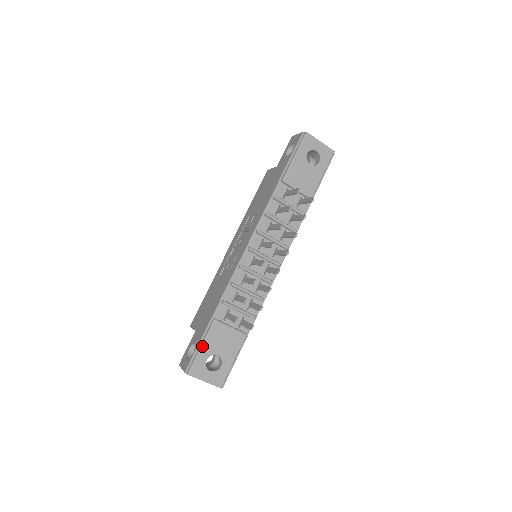
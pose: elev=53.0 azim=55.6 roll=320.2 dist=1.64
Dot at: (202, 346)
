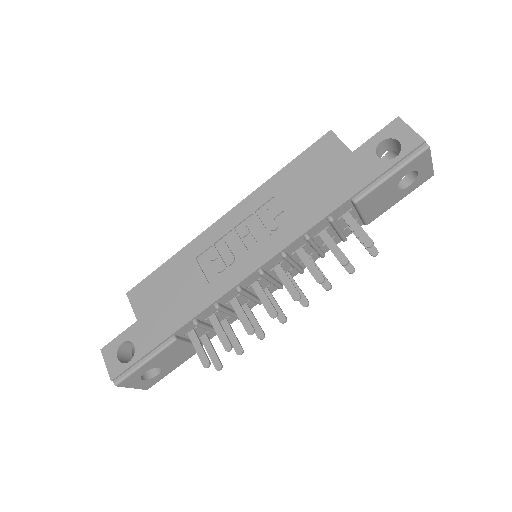
Dot at: (146, 363)
